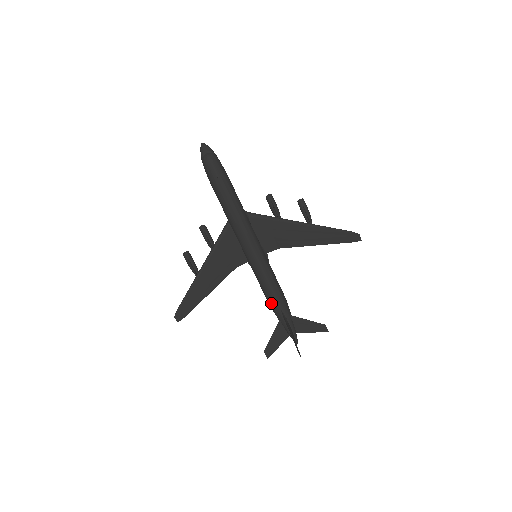
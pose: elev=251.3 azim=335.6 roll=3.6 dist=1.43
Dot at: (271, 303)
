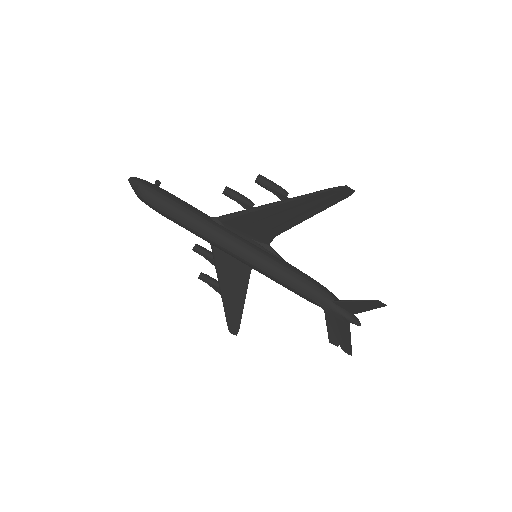
Dot at: occluded
